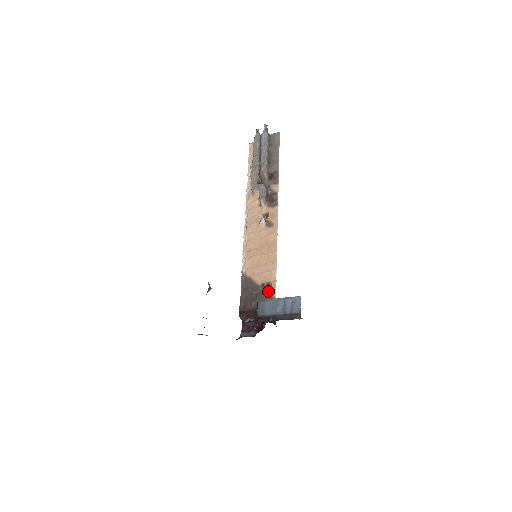
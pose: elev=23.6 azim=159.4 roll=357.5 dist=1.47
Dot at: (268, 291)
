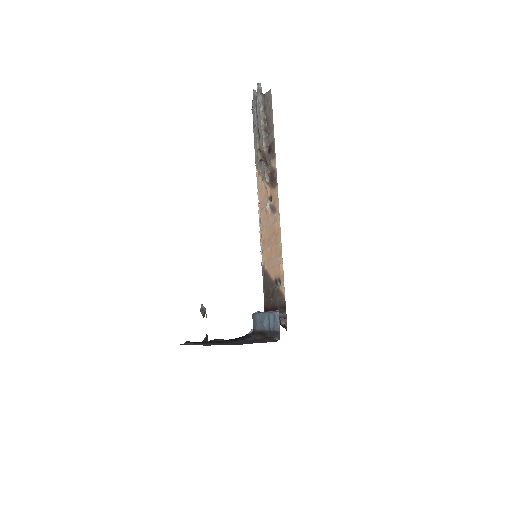
Dot at: (279, 288)
